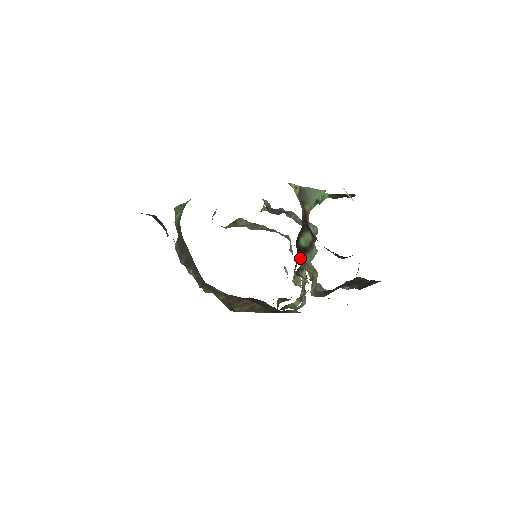
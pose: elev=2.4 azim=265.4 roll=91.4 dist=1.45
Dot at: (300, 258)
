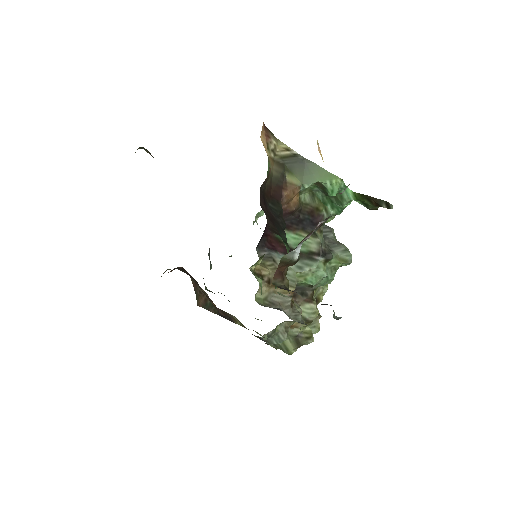
Dot at: (267, 249)
